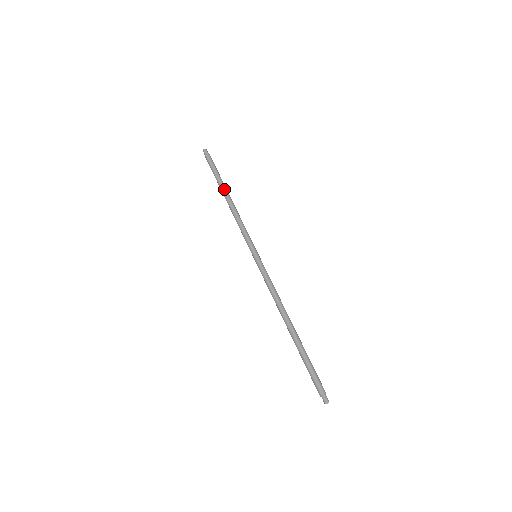
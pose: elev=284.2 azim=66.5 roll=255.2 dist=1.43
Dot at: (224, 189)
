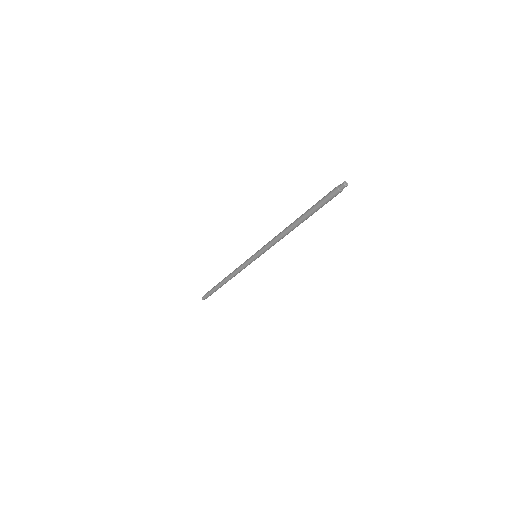
Dot at: occluded
